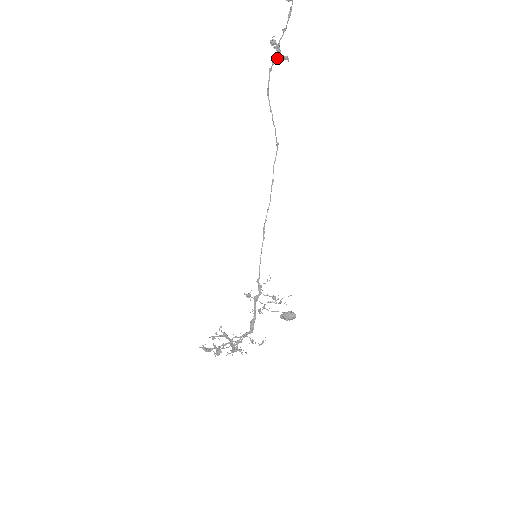
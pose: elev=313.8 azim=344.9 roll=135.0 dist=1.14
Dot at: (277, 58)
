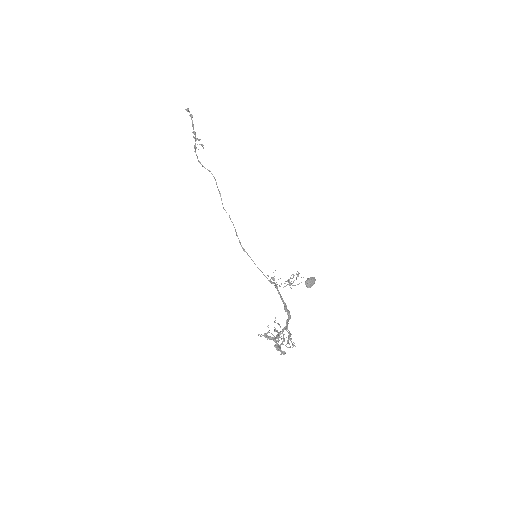
Dot at: occluded
